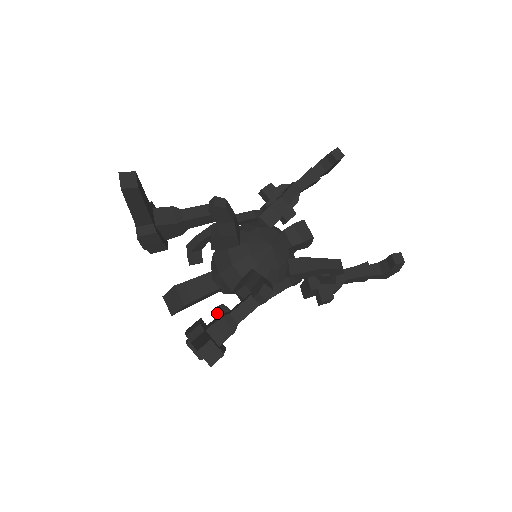
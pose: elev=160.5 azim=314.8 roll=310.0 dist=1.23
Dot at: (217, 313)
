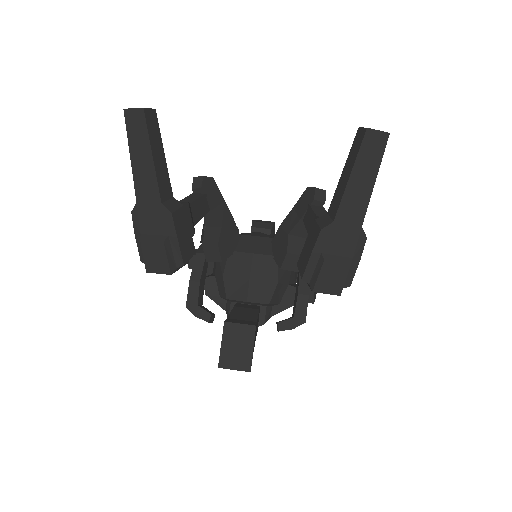
Dot at: (285, 322)
